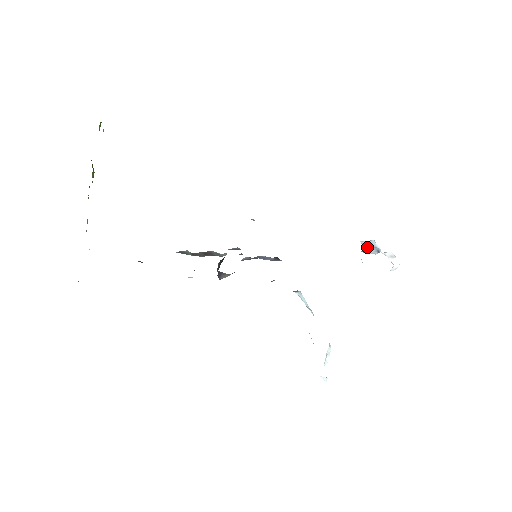
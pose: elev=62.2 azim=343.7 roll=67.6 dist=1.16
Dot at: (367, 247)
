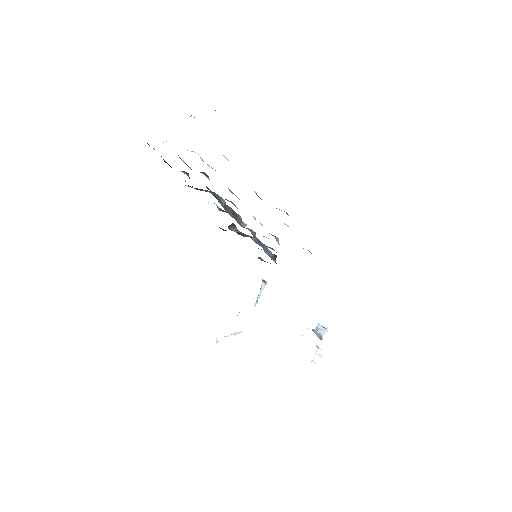
Dot at: (317, 331)
